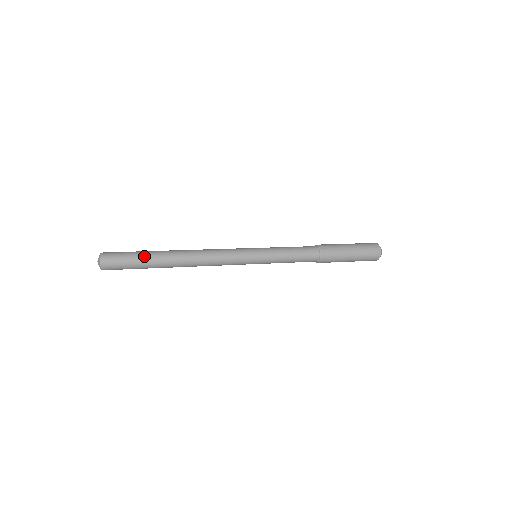
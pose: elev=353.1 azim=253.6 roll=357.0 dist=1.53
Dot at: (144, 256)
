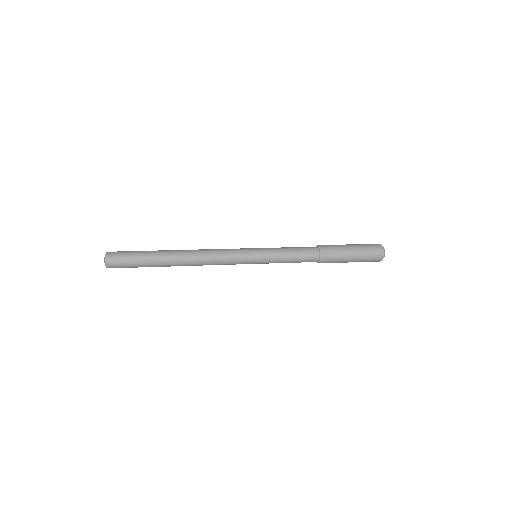
Dot at: (146, 260)
